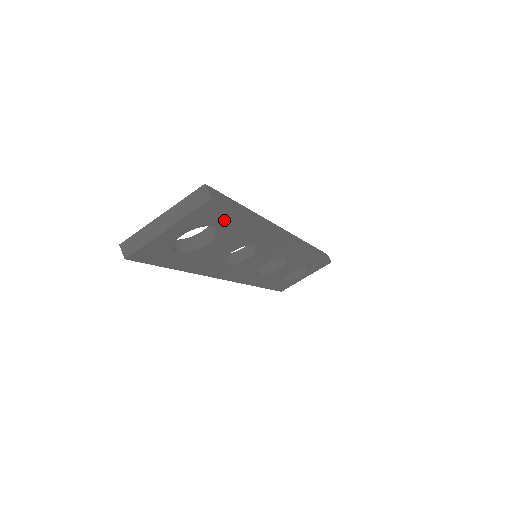
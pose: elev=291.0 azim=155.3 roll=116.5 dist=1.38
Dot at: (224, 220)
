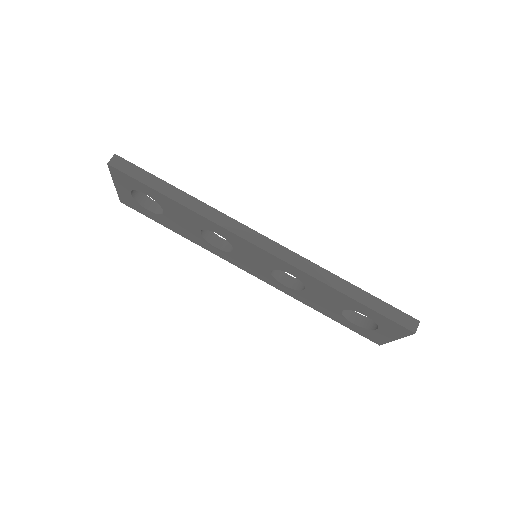
Dot at: (144, 189)
